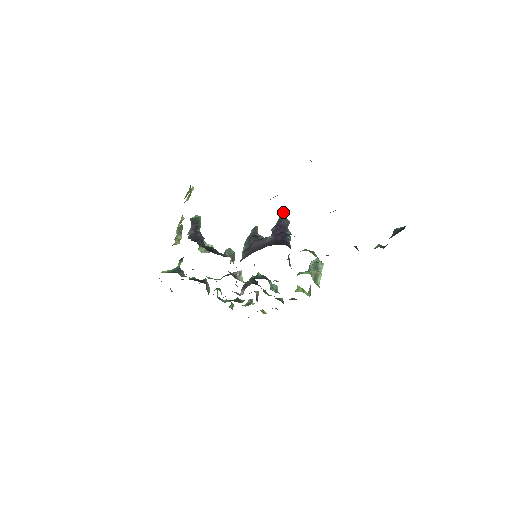
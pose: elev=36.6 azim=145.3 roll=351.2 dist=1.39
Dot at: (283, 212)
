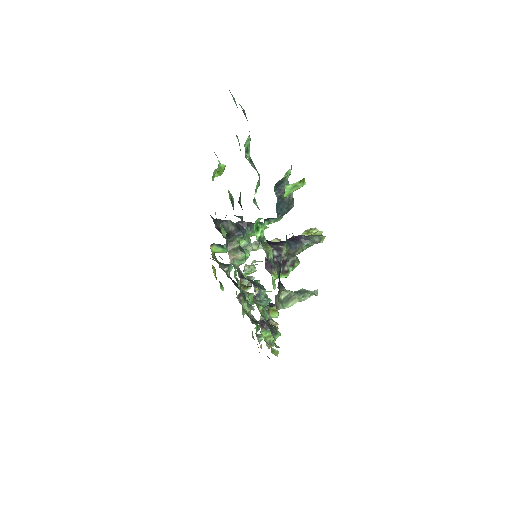
Dot at: (319, 235)
